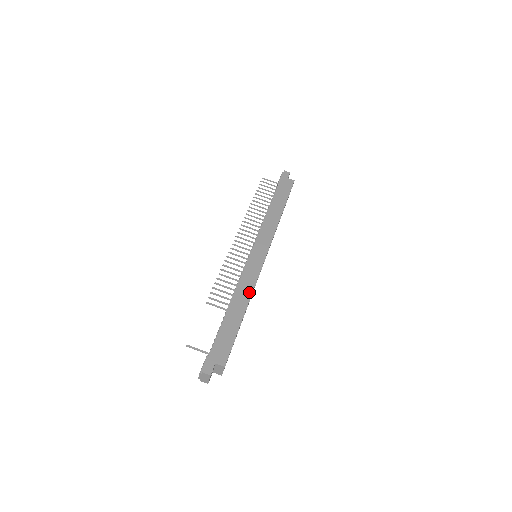
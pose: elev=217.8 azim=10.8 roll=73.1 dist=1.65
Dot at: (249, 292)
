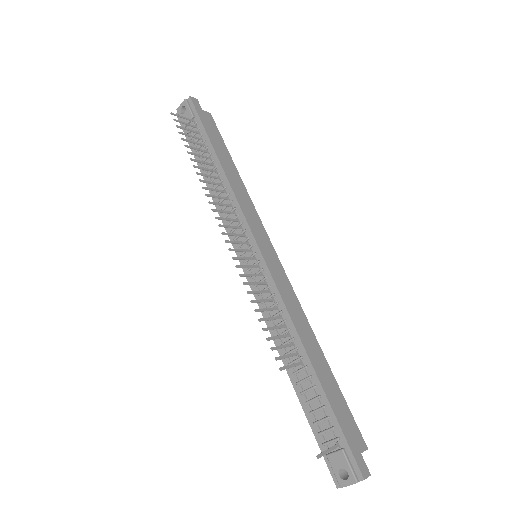
Dot at: (305, 320)
